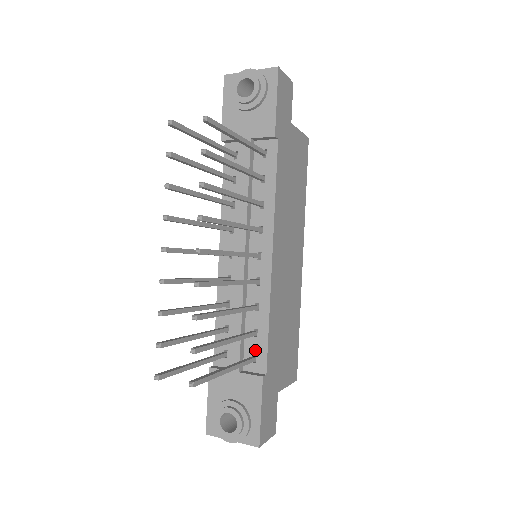
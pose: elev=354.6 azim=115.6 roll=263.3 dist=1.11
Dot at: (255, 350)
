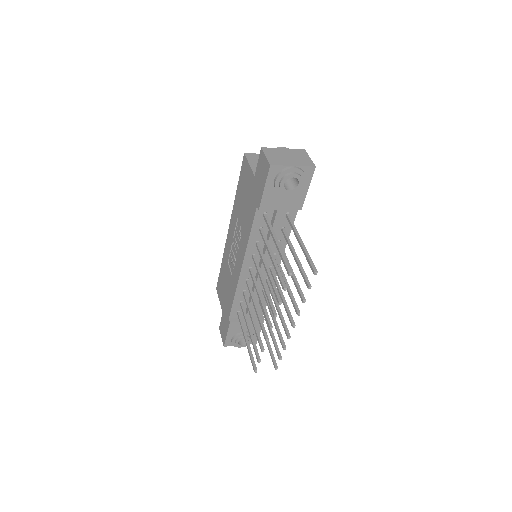
Dot at: (259, 308)
